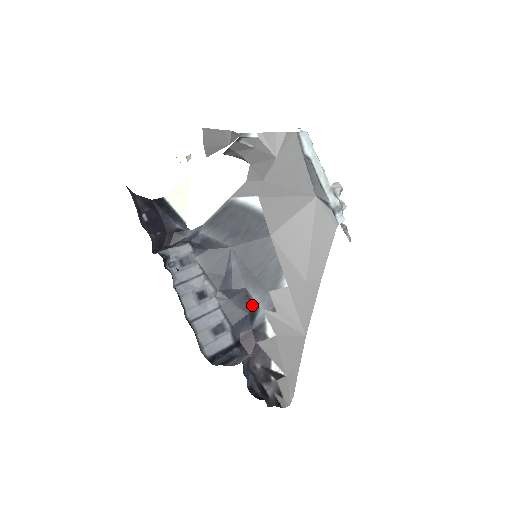
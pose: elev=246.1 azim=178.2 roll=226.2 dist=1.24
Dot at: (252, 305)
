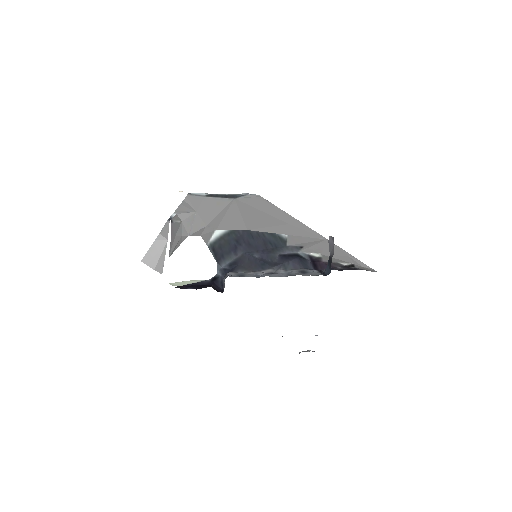
Dot at: (292, 255)
